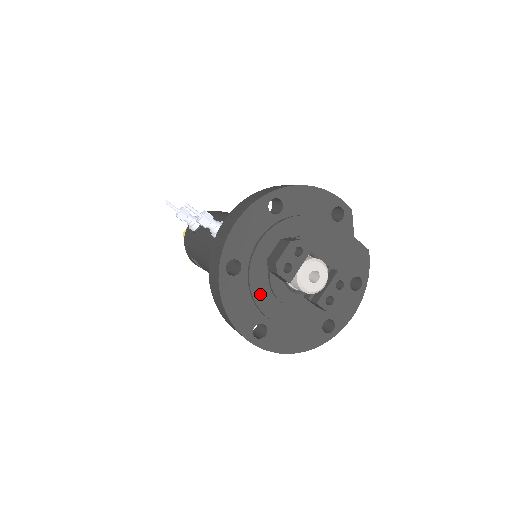
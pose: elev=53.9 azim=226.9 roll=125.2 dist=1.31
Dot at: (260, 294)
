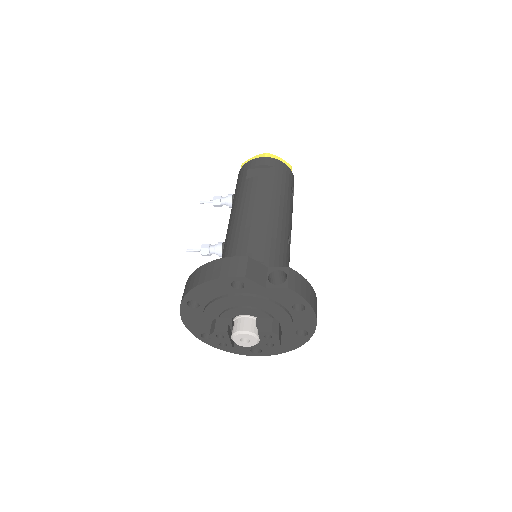
Dot at: occluded
